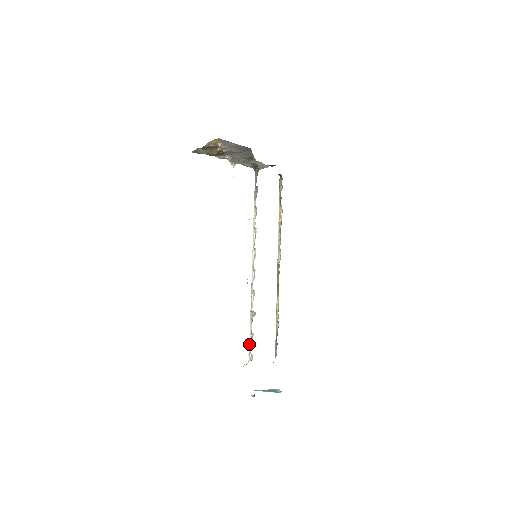
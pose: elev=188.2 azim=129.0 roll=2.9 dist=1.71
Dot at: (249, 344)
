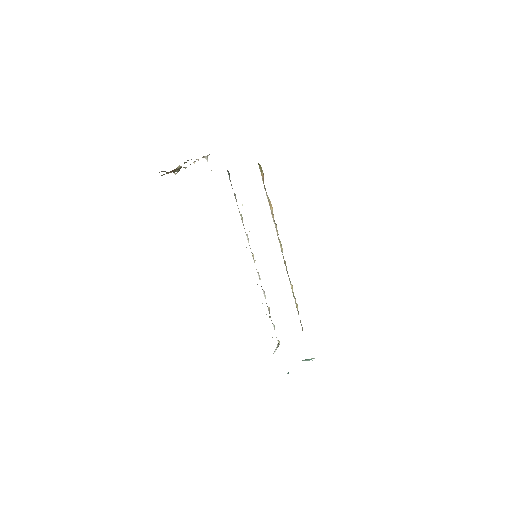
Dot at: occluded
